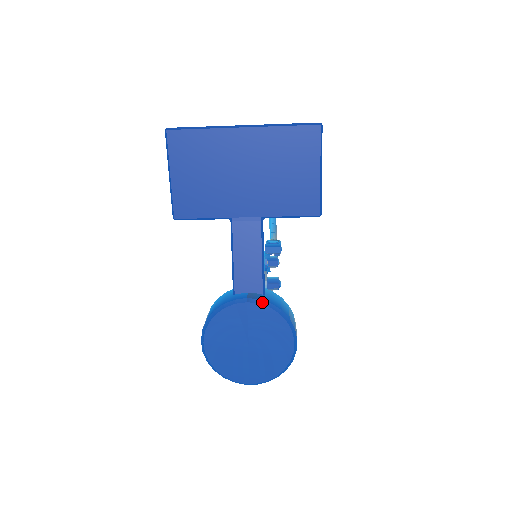
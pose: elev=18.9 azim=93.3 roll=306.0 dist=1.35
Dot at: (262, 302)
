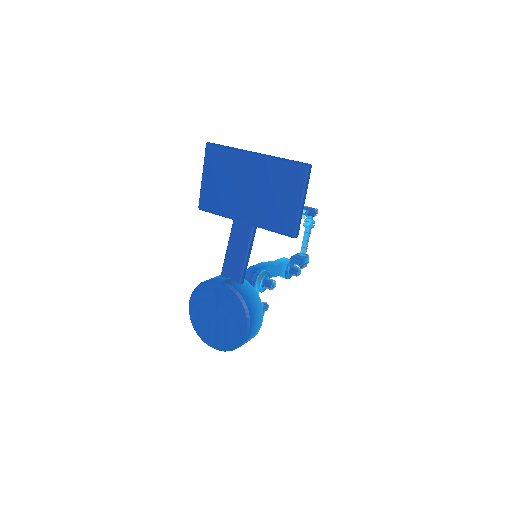
Dot at: (232, 288)
